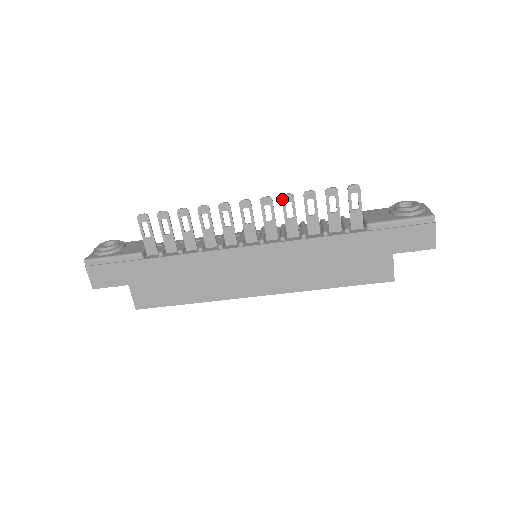
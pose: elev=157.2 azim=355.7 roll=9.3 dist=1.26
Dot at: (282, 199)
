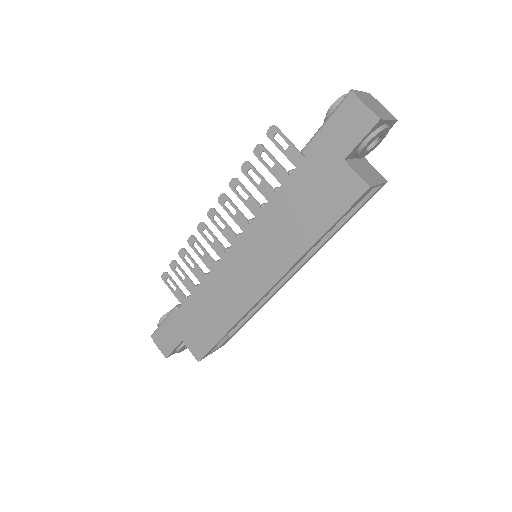
Dot at: occluded
